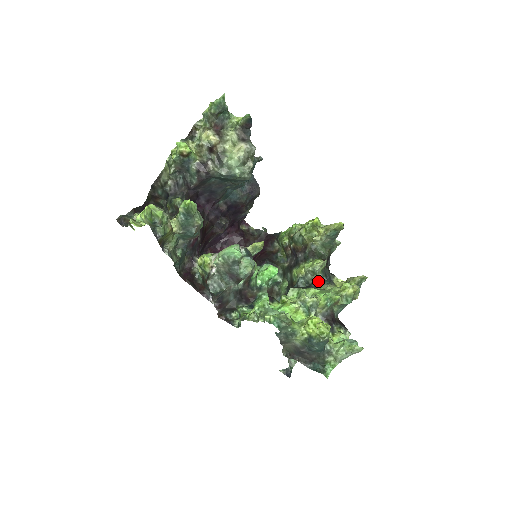
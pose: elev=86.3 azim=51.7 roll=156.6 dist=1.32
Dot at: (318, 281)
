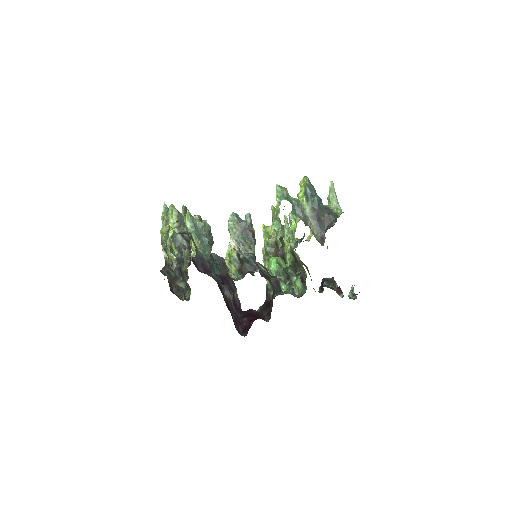
Dot at: occluded
